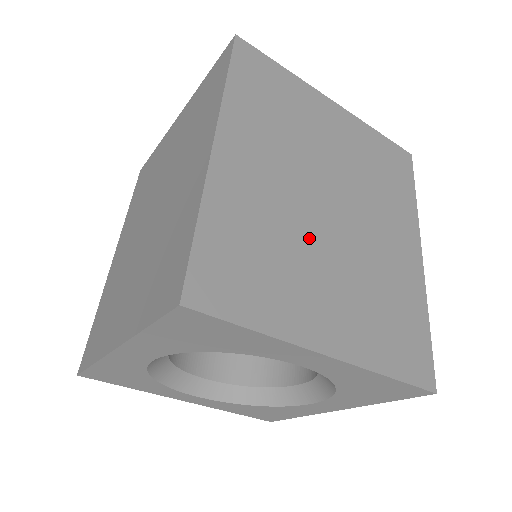
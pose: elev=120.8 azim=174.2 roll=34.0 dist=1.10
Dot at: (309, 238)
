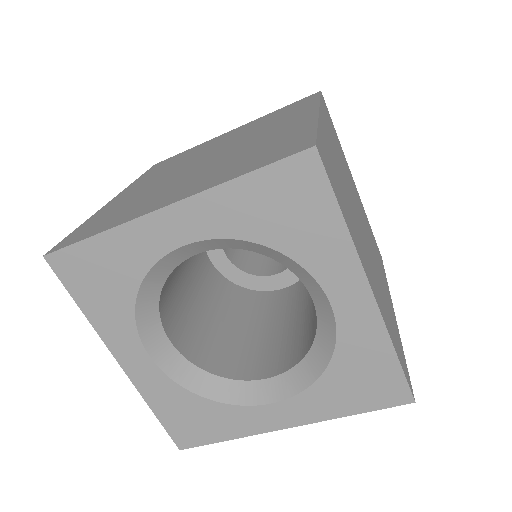
Dot at: (175, 180)
